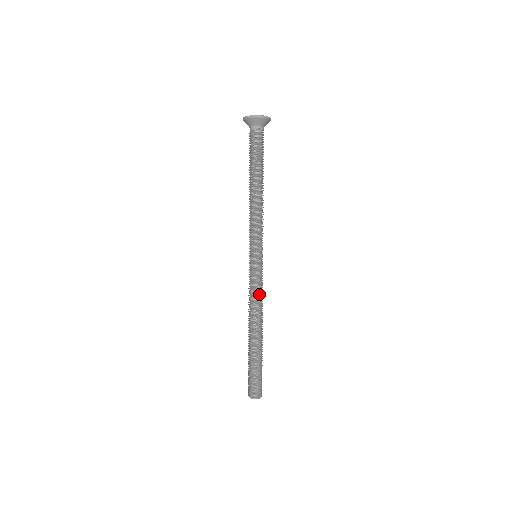
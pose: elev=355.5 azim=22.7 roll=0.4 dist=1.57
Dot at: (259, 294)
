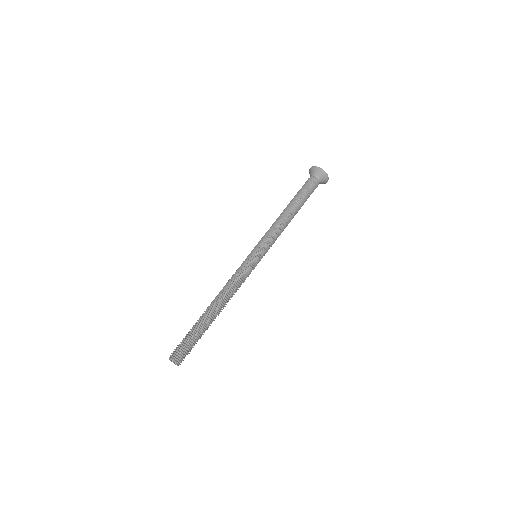
Dot at: (237, 281)
